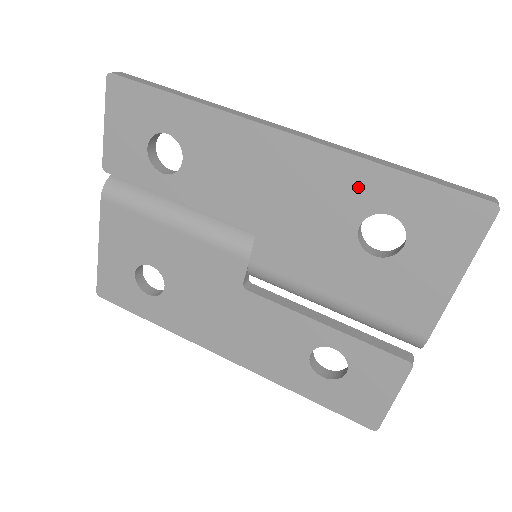
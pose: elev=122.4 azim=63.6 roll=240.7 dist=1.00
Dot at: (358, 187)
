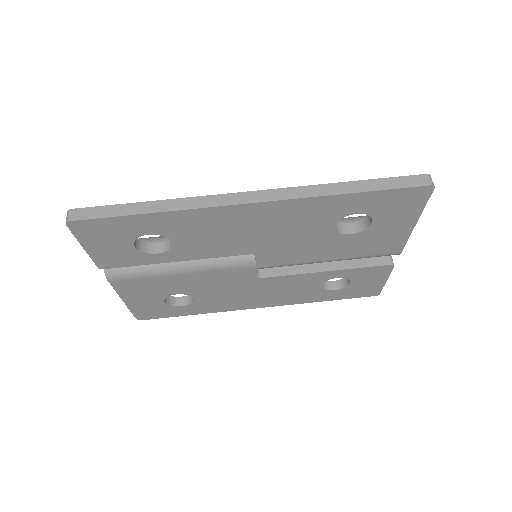
Dot at: (327, 210)
